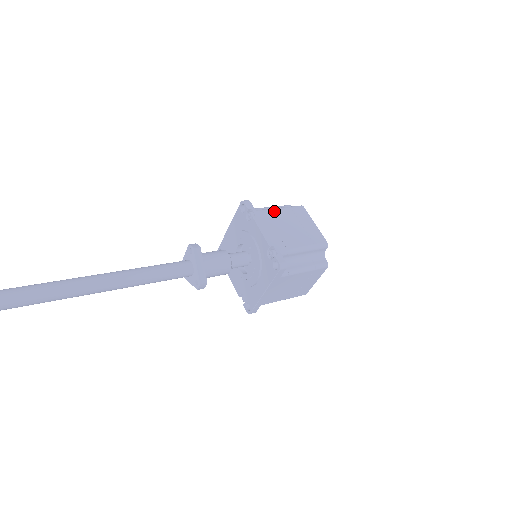
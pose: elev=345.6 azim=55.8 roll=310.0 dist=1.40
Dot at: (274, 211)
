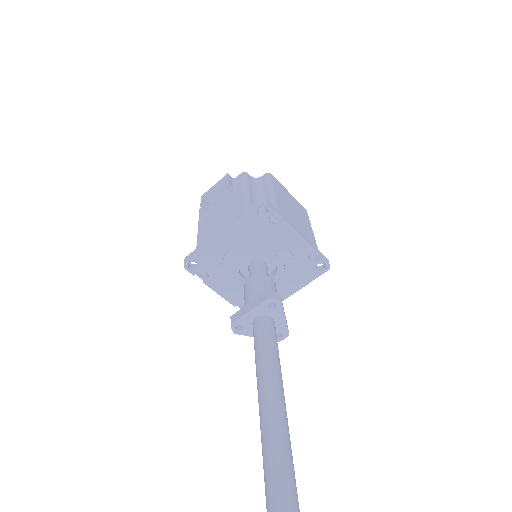
Dot at: (278, 199)
